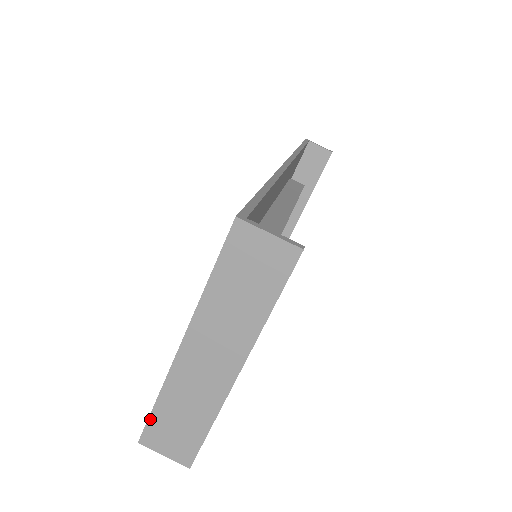
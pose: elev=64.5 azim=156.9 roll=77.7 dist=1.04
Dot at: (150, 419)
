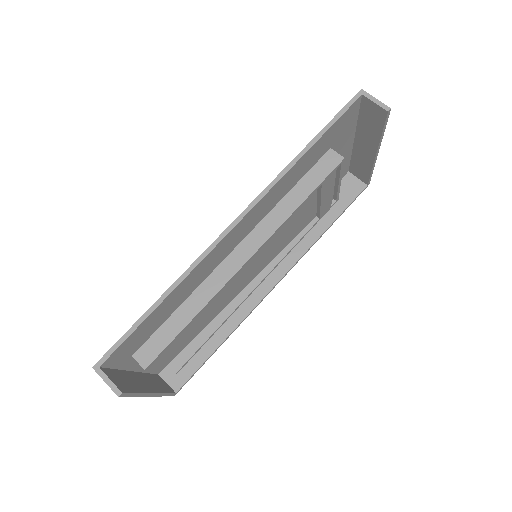
Dot at: occluded
